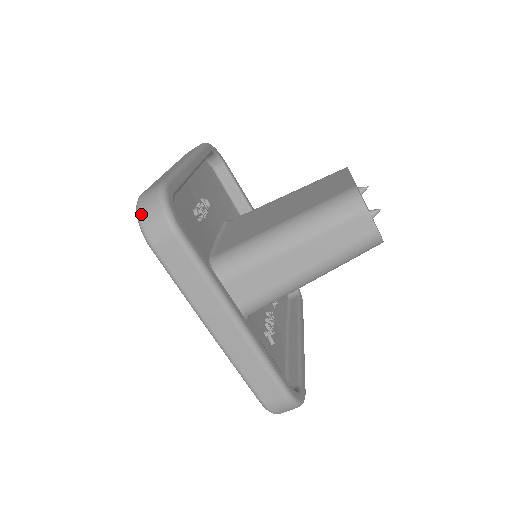
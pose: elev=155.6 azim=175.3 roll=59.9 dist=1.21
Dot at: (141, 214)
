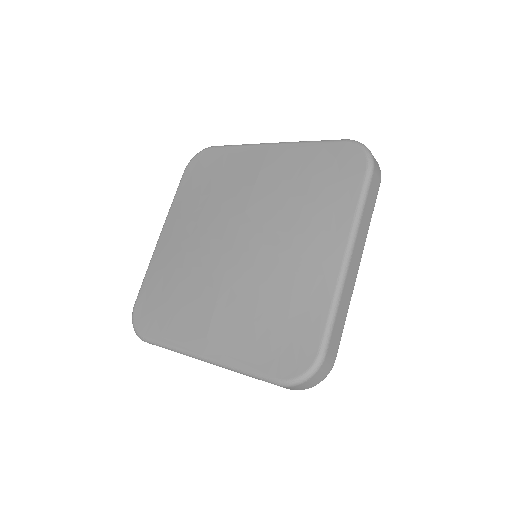
Dot at: occluded
